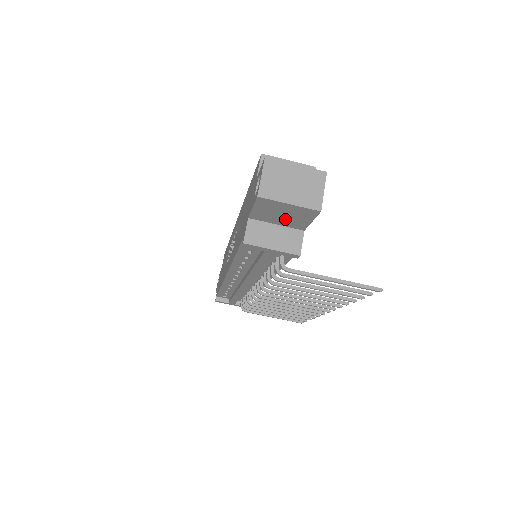
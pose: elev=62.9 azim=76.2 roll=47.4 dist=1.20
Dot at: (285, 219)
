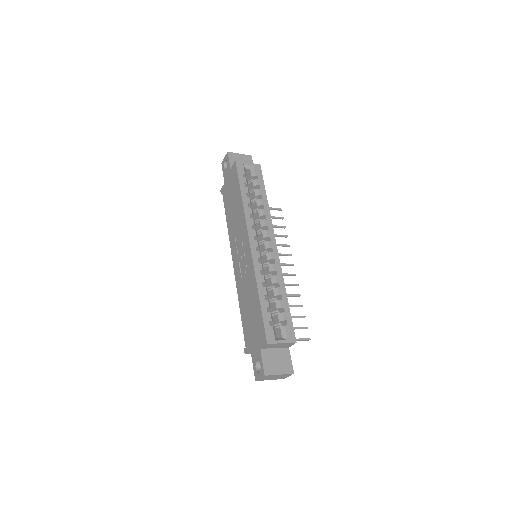
Dot at: occluded
